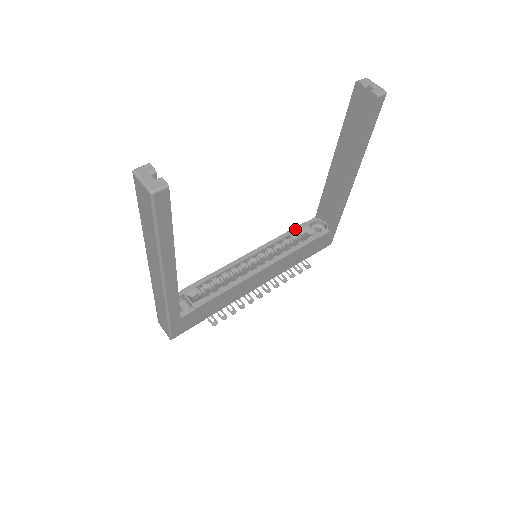
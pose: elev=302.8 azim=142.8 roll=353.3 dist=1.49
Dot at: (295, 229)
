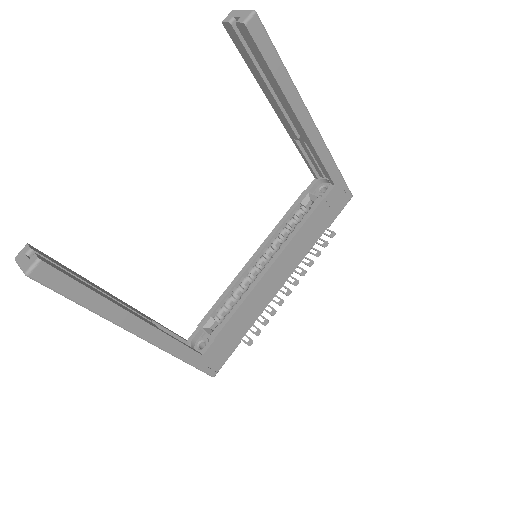
Dot at: (295, 204)
